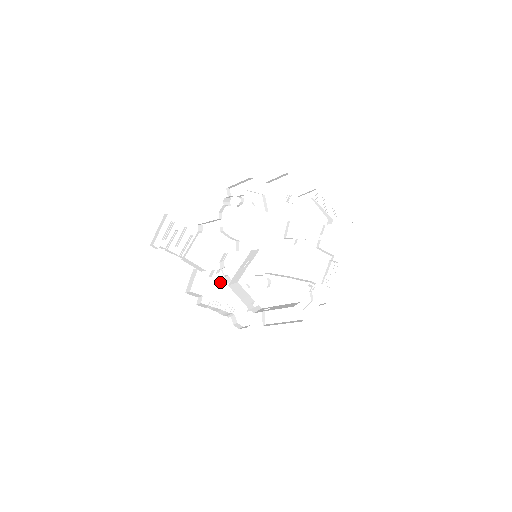
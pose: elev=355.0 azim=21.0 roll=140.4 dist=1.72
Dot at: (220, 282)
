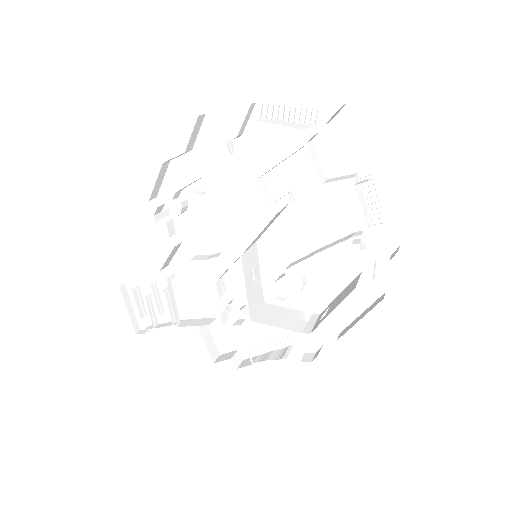
Dot at: (242, 320)
